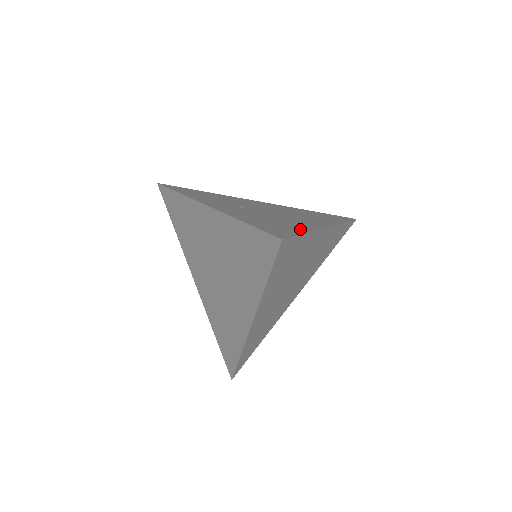
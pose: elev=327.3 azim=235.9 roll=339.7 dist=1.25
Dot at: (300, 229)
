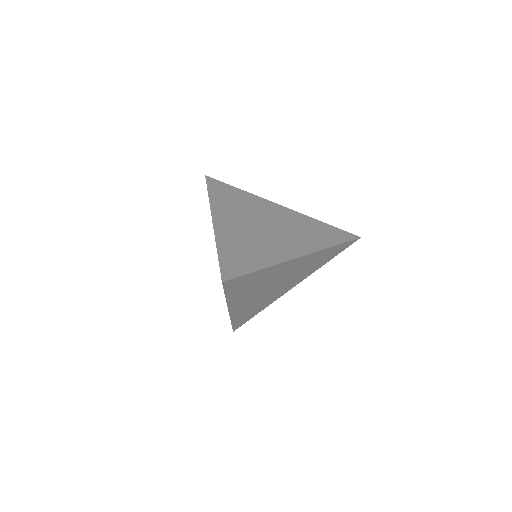
Dot at: (261, 263)
